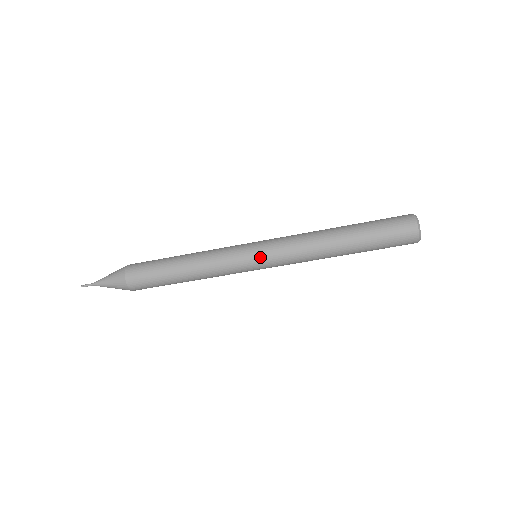
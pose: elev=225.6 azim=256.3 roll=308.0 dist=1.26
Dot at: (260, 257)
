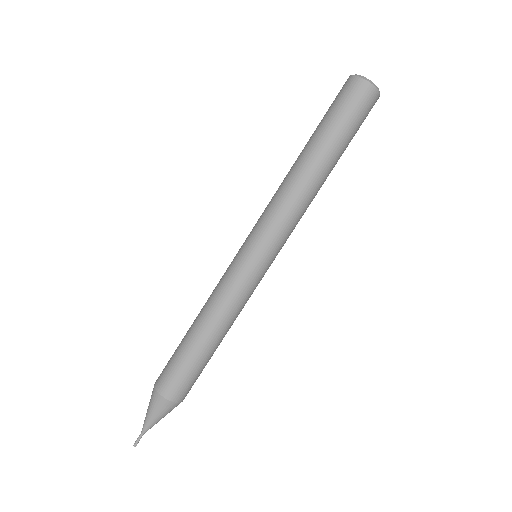
Dot at: (265, 255)
